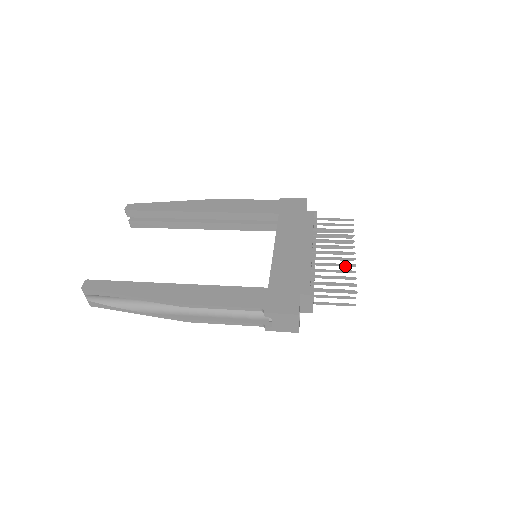
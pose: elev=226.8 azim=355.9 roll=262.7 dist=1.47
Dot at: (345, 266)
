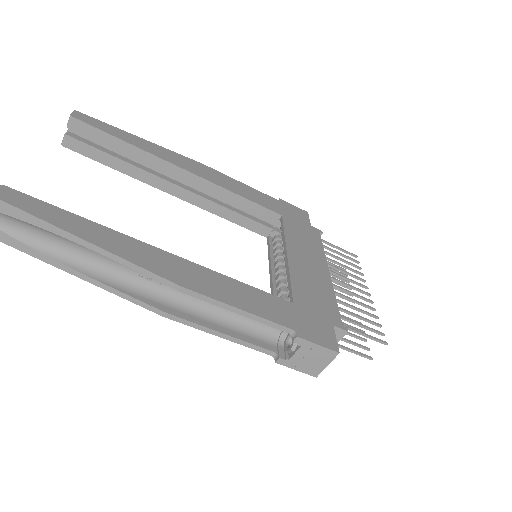
Dot at: occluded
